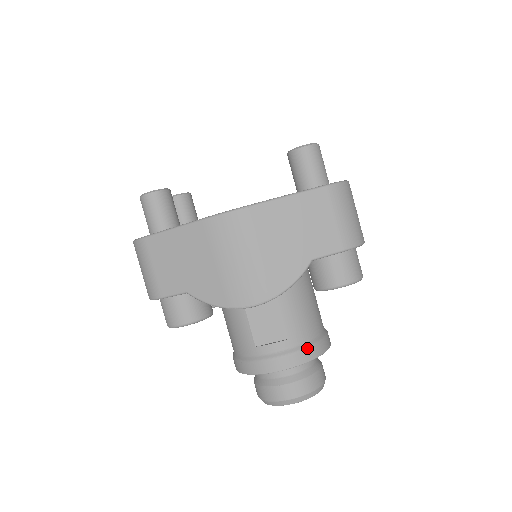
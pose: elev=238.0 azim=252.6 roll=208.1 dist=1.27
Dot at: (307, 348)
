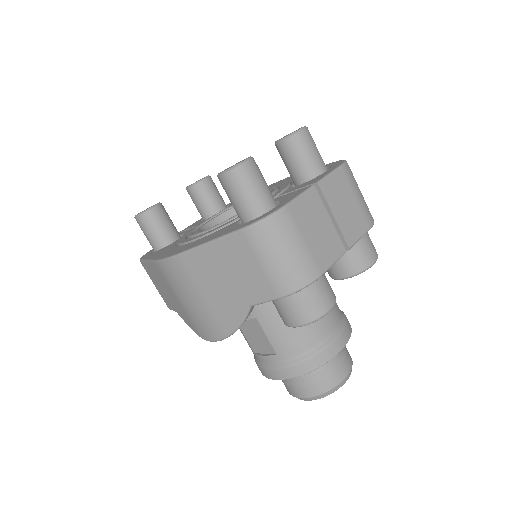
Dot at: (297, 364)
